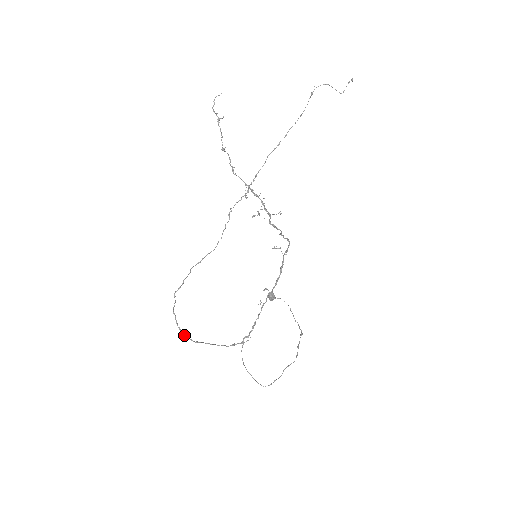
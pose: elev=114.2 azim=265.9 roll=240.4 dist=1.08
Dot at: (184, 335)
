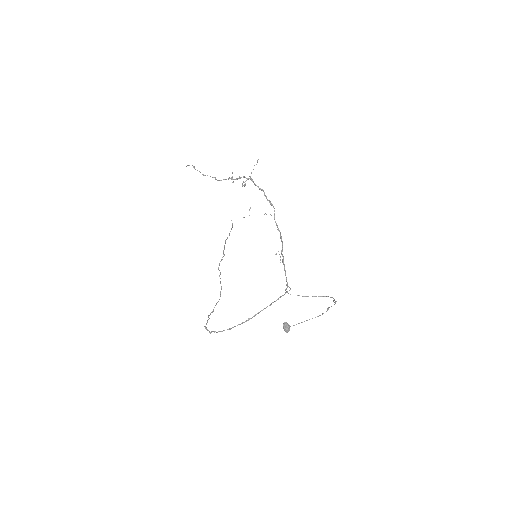
Dot at: (234, 326)
